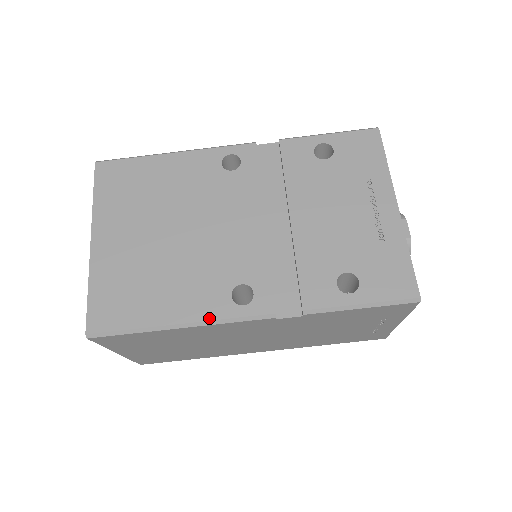
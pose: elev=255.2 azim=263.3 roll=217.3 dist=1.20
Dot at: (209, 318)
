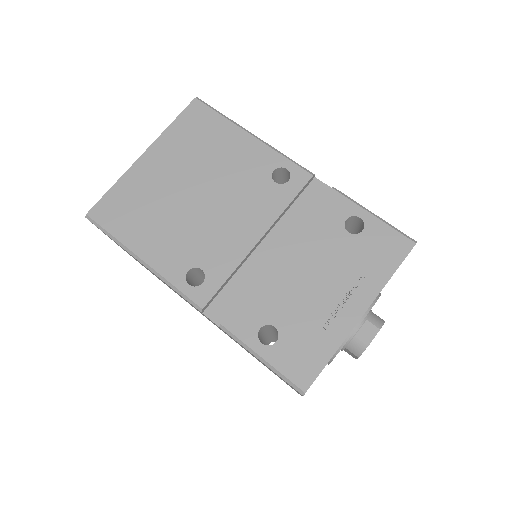
Dot at: (161, 272)
